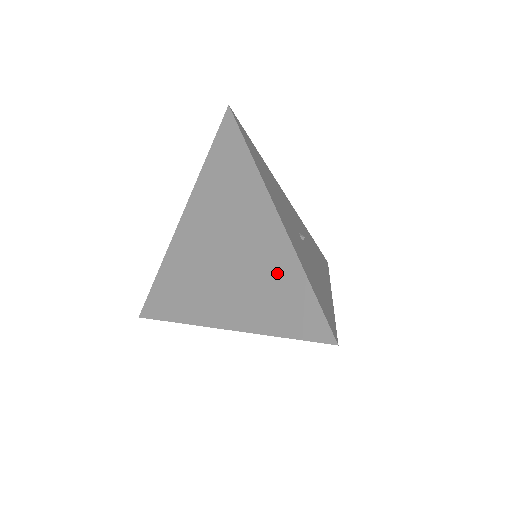
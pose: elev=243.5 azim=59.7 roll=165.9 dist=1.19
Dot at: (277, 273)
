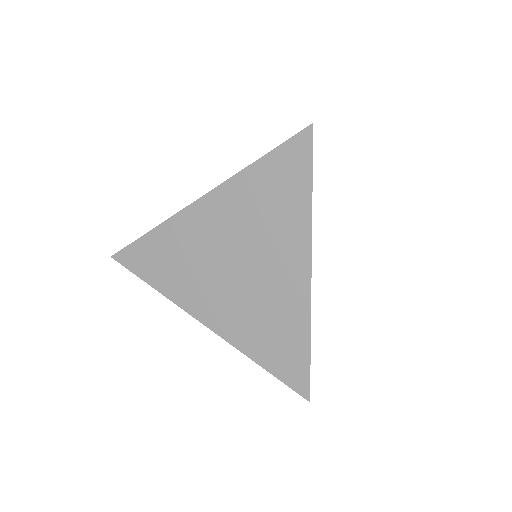
Dot at: (284, 320)
